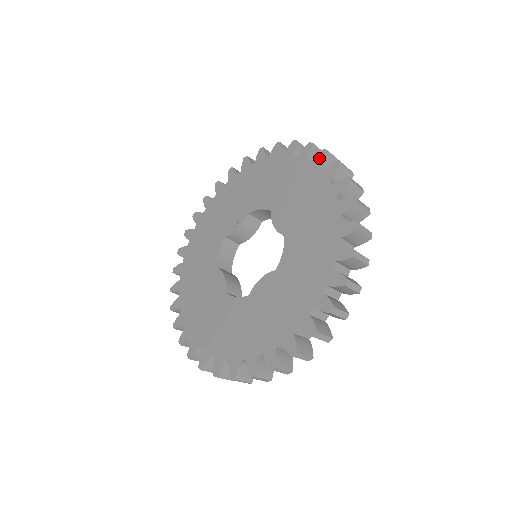
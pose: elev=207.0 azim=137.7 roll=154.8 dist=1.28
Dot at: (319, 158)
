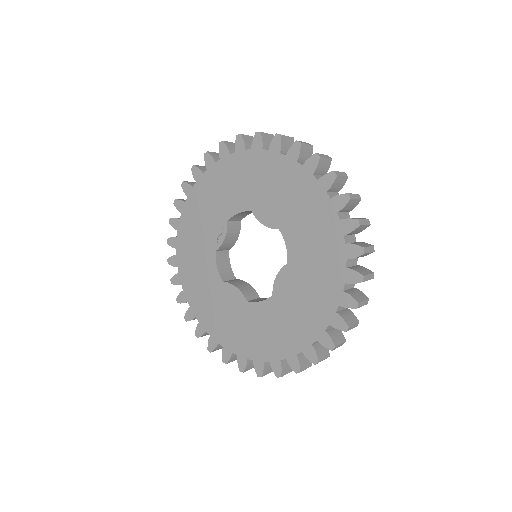
Dot at: (275, 145)
